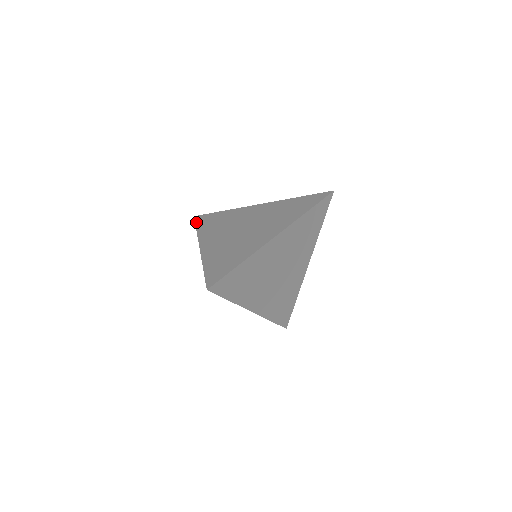
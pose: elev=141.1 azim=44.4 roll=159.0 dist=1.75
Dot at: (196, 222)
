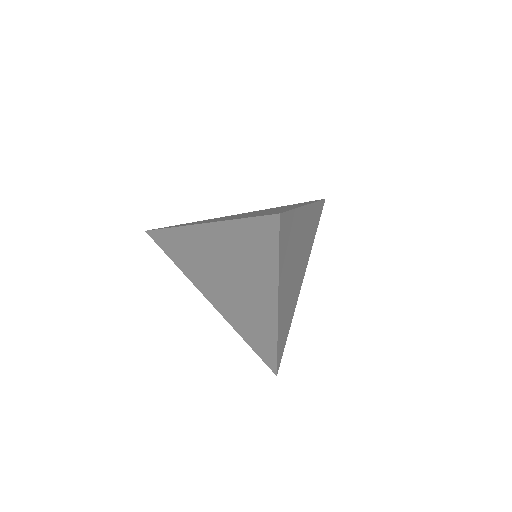
Dot at: occluded
